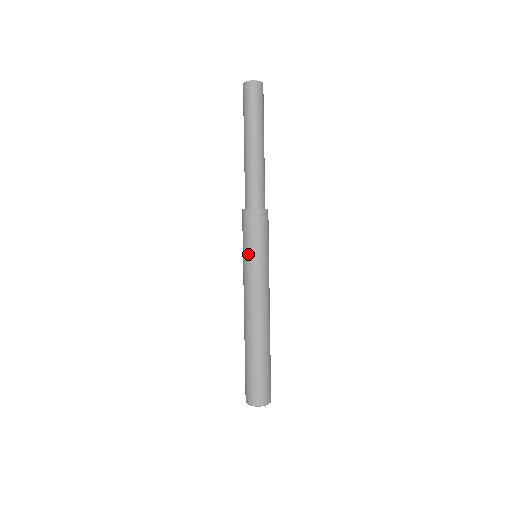
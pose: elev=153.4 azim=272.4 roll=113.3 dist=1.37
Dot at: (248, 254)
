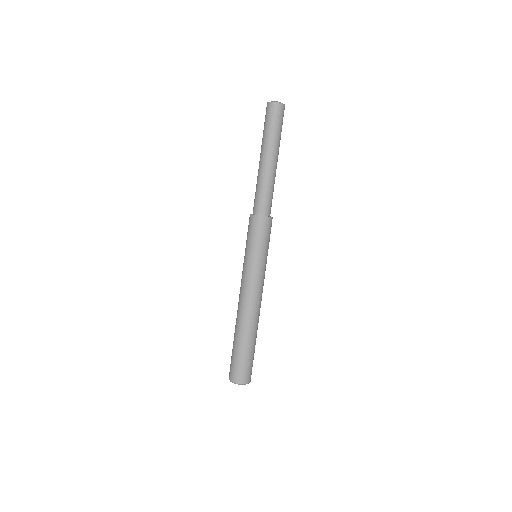
Dot at: (253, 255)
